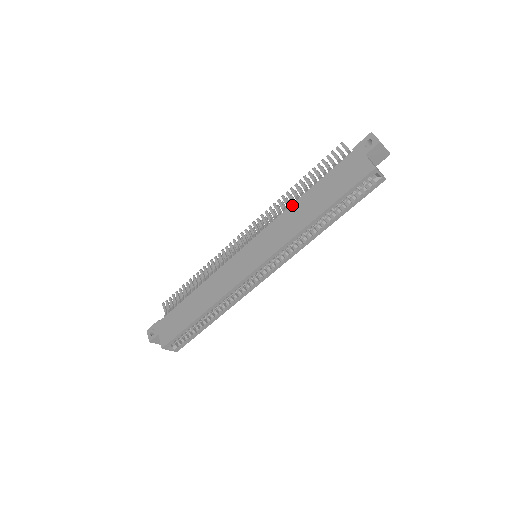
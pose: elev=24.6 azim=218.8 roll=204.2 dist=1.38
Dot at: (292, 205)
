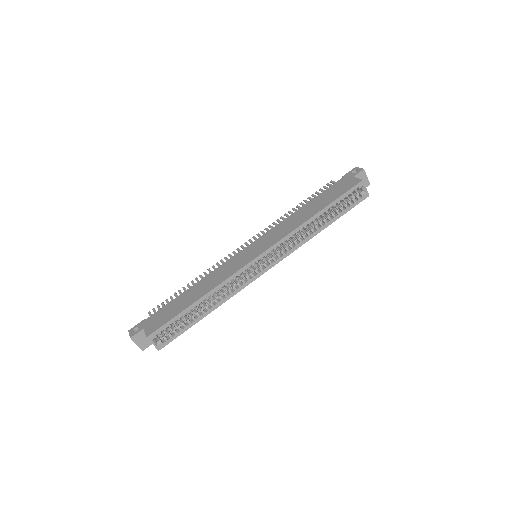
Dot at: (292, 214)
